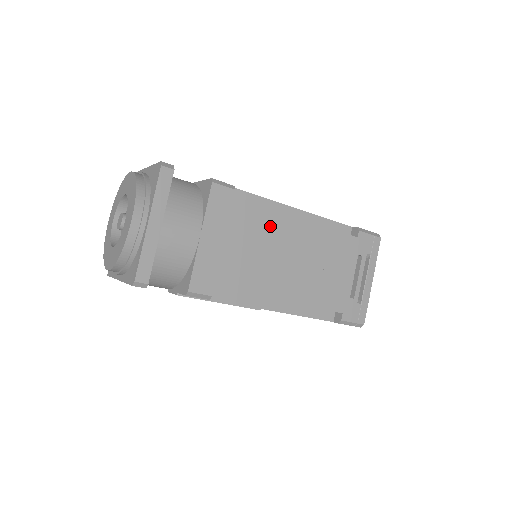
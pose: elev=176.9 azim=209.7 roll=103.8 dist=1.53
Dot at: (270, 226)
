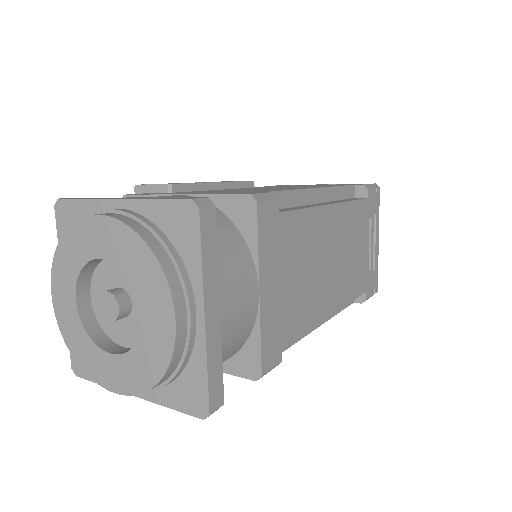
Dot at: (312, 230)
